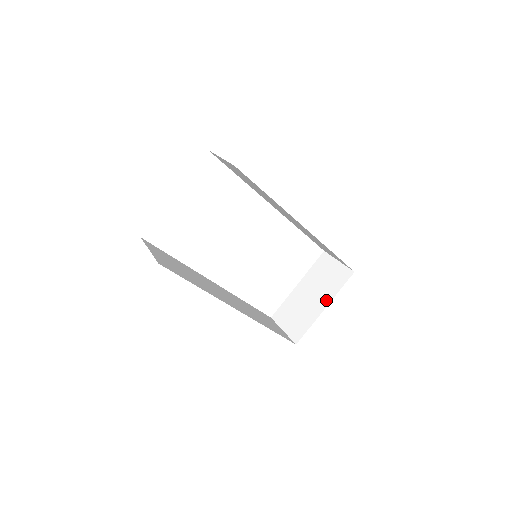
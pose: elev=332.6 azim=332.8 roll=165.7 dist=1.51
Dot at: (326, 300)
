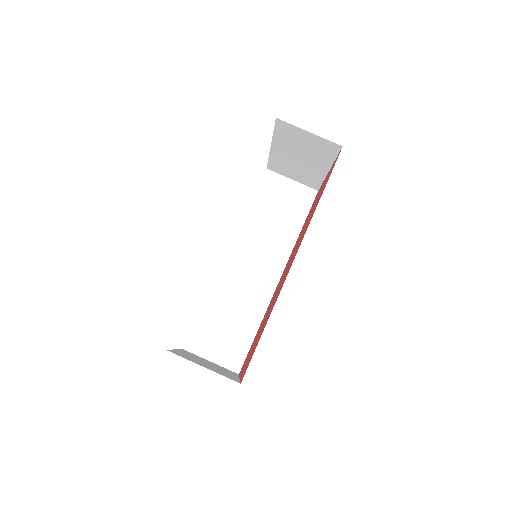
Dot at: (324, 166)
